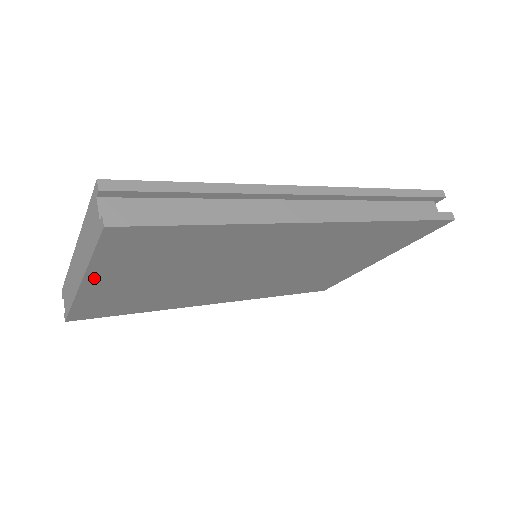
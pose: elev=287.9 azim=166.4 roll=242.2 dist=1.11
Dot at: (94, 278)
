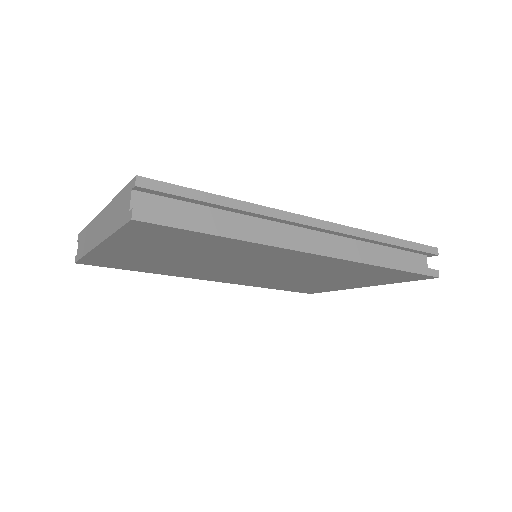
Dot at: (111, 244)
